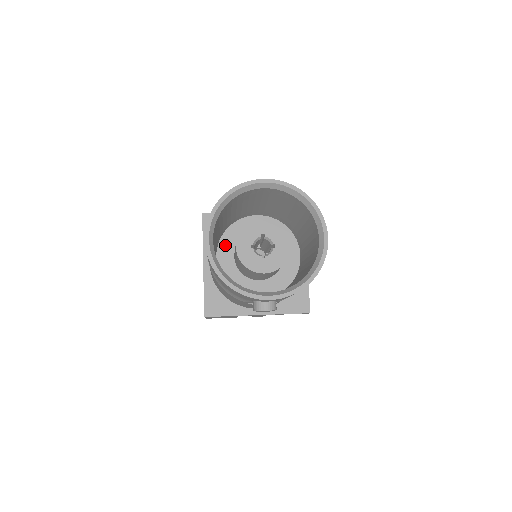
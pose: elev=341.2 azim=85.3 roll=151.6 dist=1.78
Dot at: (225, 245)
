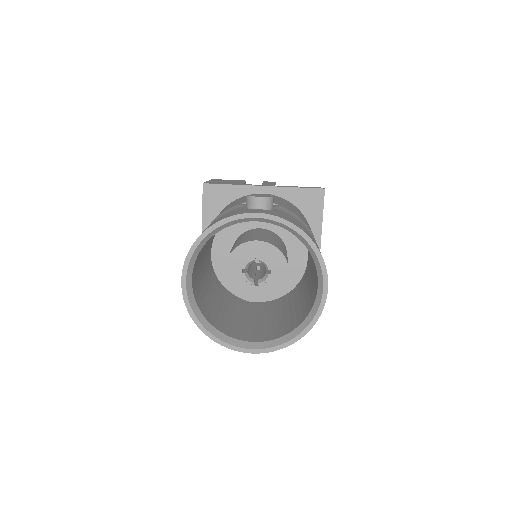
Dot at: (221, 240)
